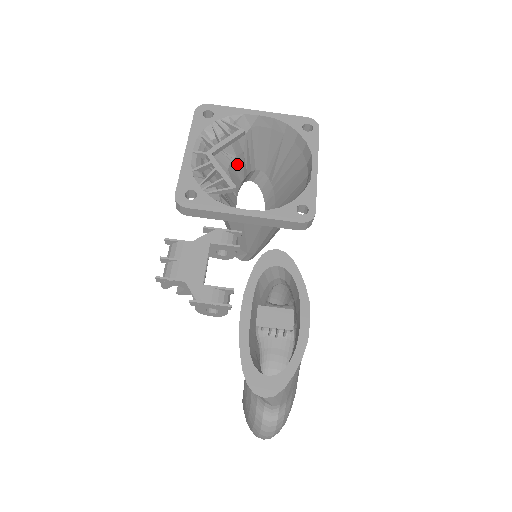
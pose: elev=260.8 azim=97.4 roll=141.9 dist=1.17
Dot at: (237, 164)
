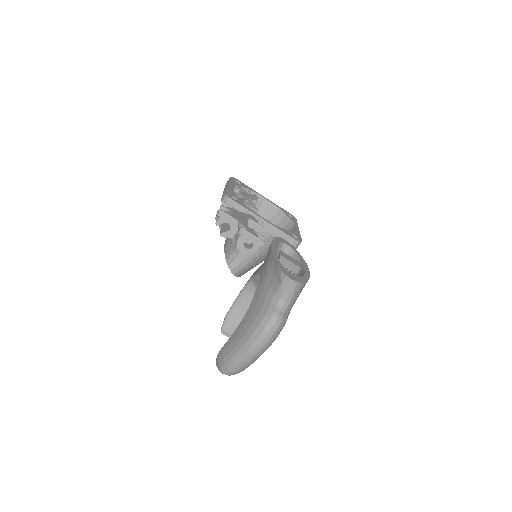
Dot at: occluded
